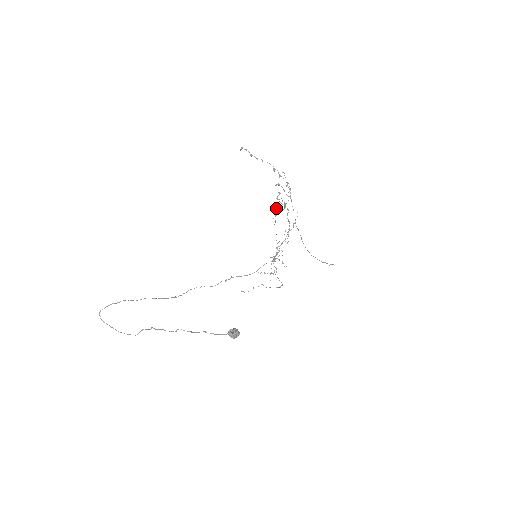
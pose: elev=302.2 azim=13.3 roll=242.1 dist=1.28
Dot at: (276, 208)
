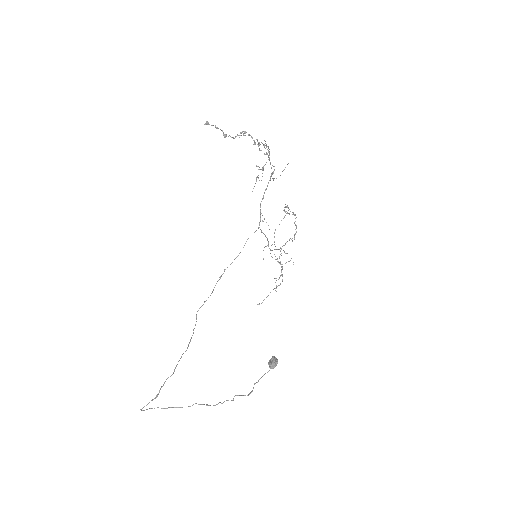
Dot at: (256, 178)
